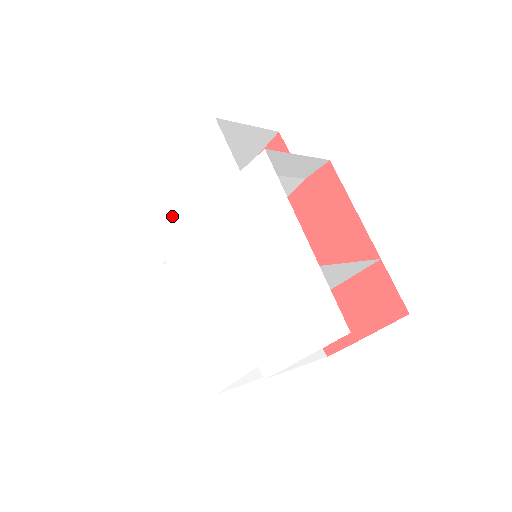
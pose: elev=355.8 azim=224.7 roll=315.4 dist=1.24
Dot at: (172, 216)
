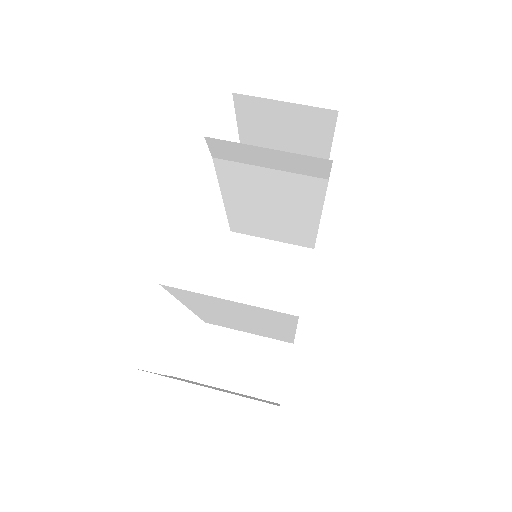
Dot at: occluded
